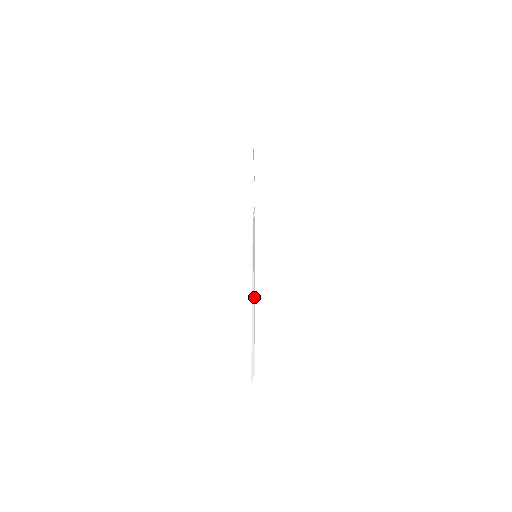
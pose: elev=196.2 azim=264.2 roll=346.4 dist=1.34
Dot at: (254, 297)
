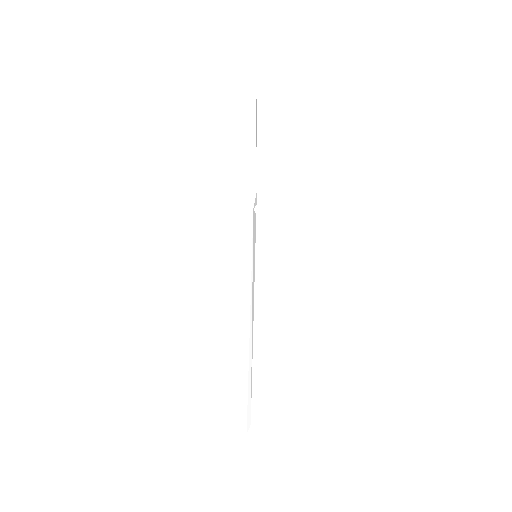
Dot at: (252, 327)
